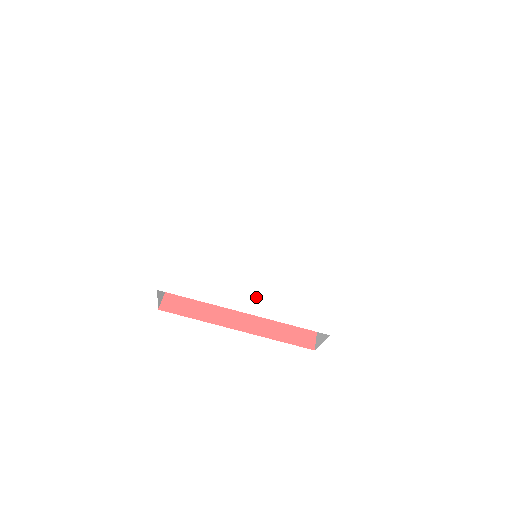
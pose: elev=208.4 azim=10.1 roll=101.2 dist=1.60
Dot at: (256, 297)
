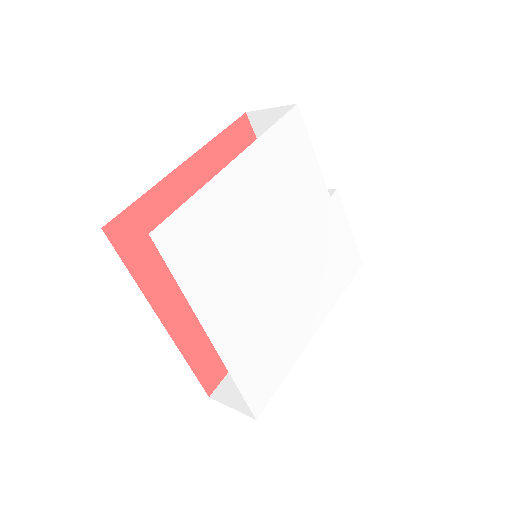
Dot at: (314, 310)
